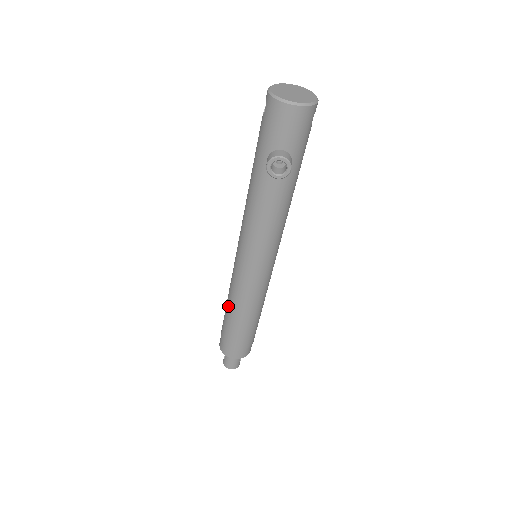
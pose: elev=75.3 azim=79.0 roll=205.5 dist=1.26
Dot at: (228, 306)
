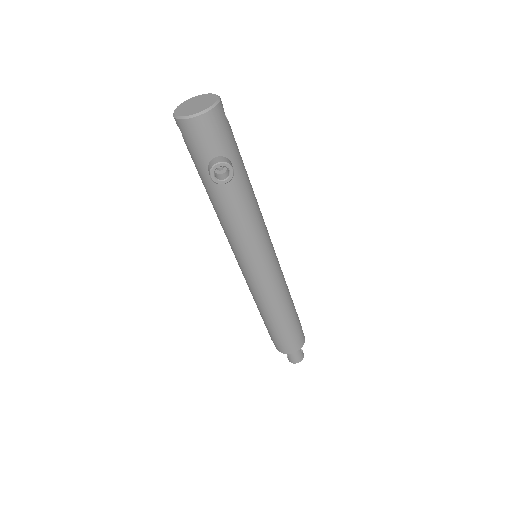
Dot at: (260, 311)
